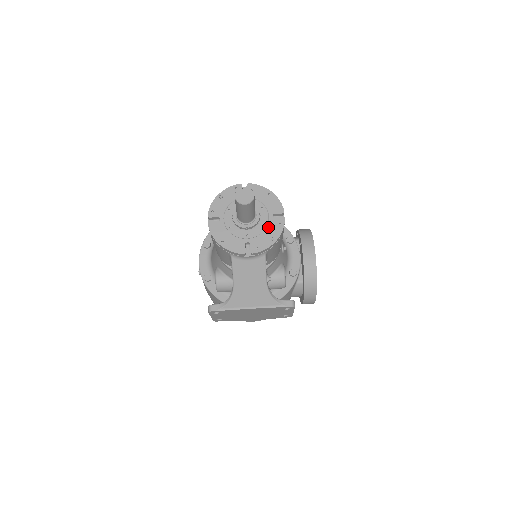
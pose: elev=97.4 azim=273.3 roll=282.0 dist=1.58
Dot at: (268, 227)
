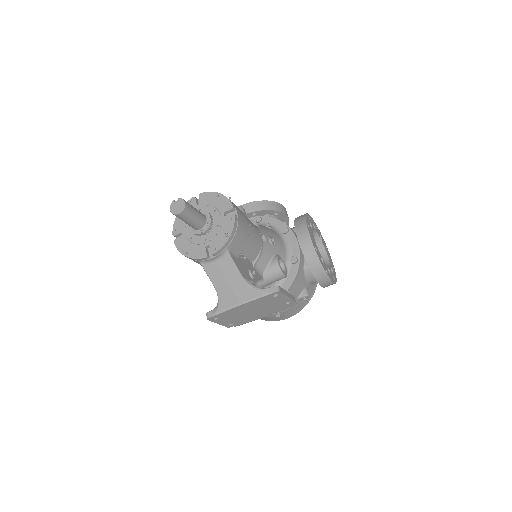
Dot at: (222, 226)
